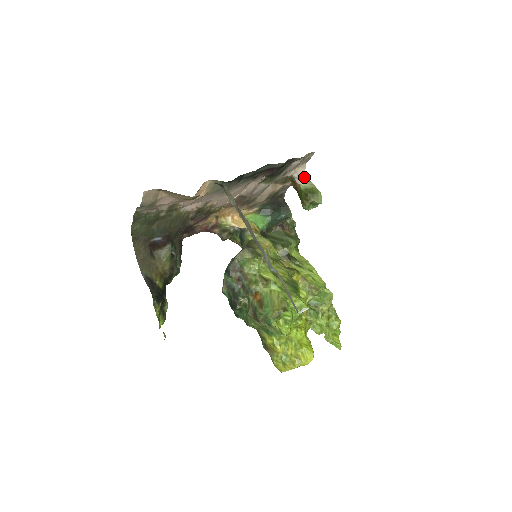
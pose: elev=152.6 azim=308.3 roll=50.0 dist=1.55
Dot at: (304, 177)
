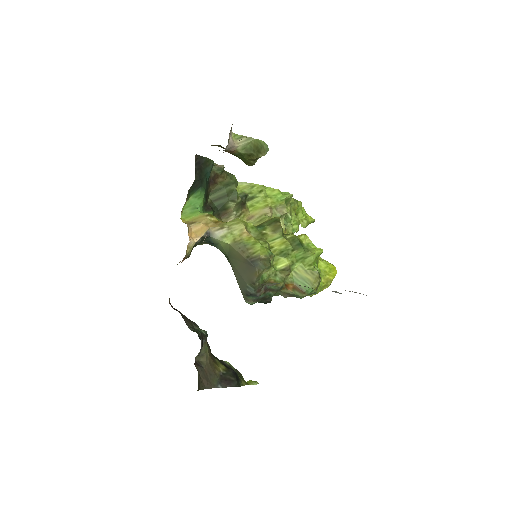
Dot at: (233, 137)
